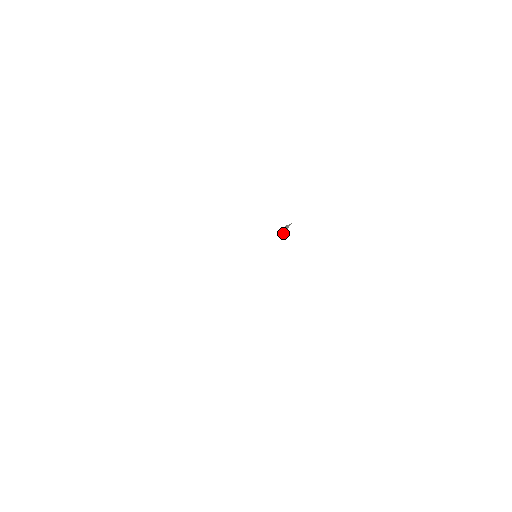
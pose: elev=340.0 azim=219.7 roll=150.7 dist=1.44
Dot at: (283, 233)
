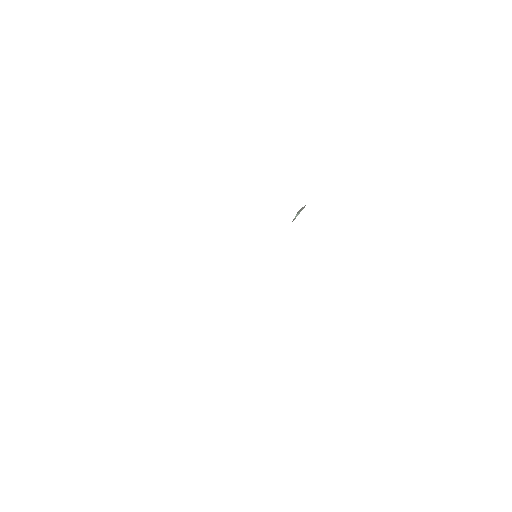
Dot at: (294, 219)
